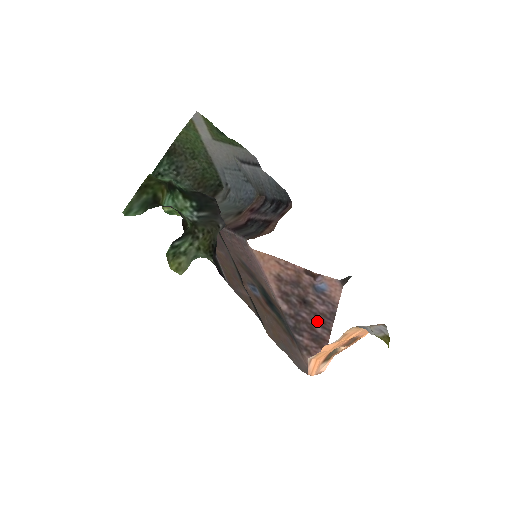
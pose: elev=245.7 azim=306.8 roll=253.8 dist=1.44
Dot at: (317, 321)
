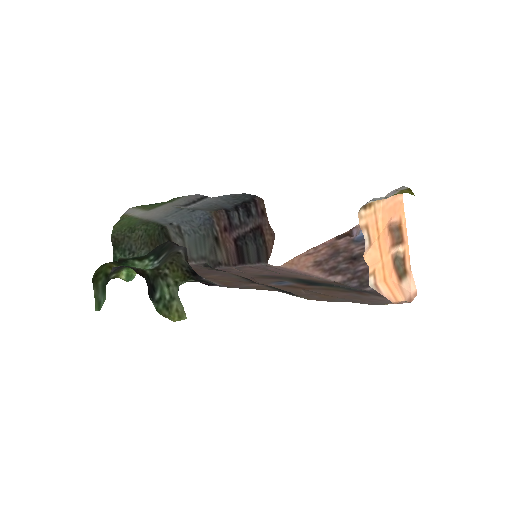
Dot at: occluded
